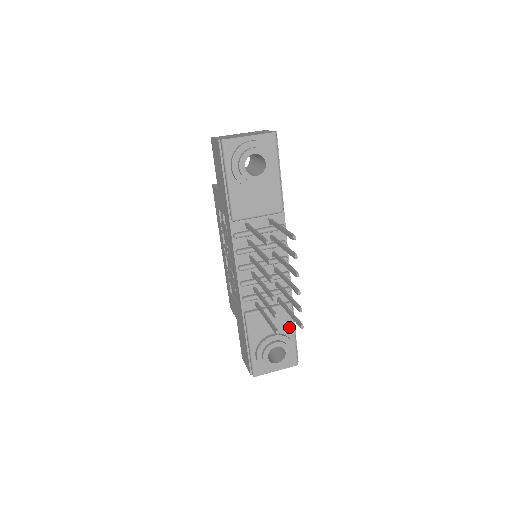
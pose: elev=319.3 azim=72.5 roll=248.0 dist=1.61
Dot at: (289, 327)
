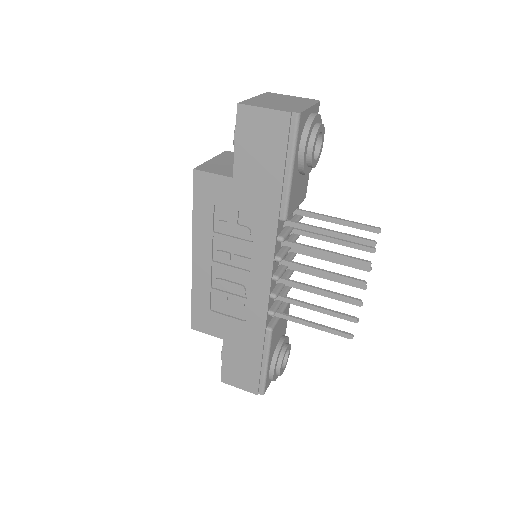
Dot at: (285, 325)
